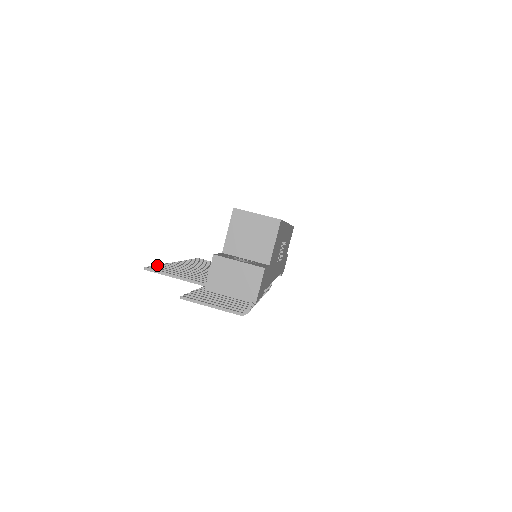
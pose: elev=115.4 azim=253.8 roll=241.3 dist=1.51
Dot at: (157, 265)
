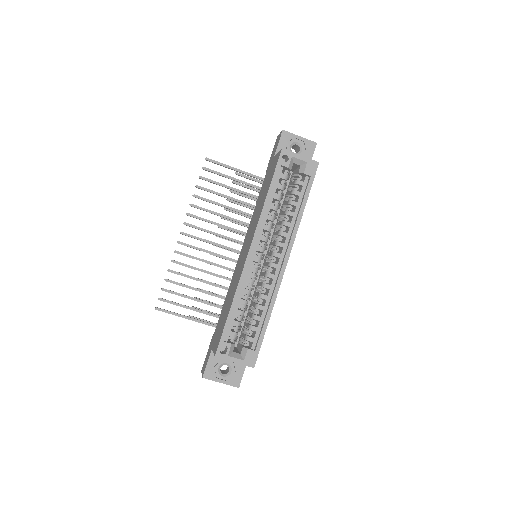
Dot at: occluded
